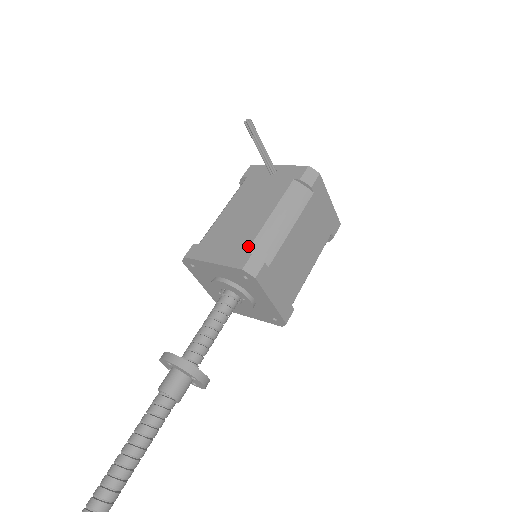
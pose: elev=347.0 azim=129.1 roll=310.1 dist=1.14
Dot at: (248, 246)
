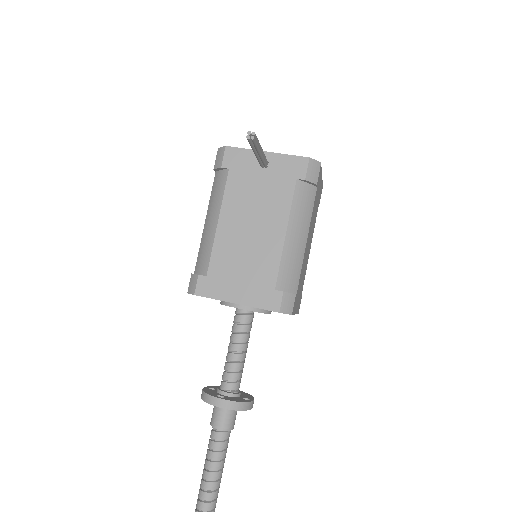
Dot at: (274, 281)
